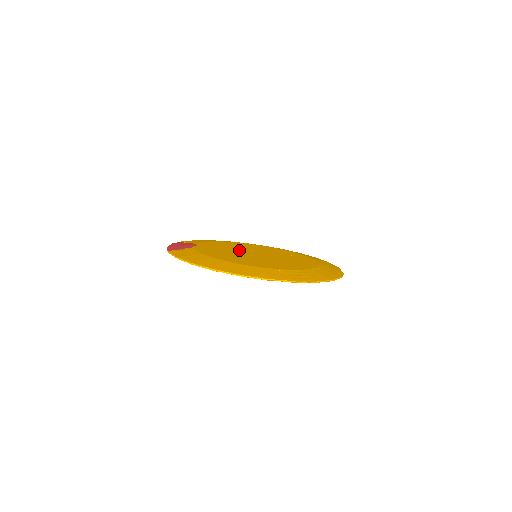
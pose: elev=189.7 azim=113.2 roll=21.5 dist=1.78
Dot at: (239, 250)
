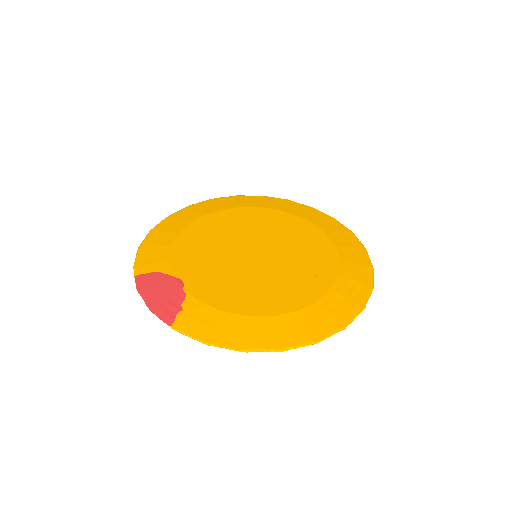
Dot at: (229, 255)
